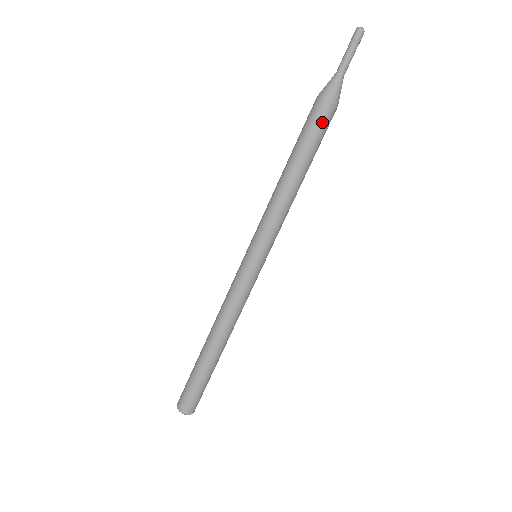
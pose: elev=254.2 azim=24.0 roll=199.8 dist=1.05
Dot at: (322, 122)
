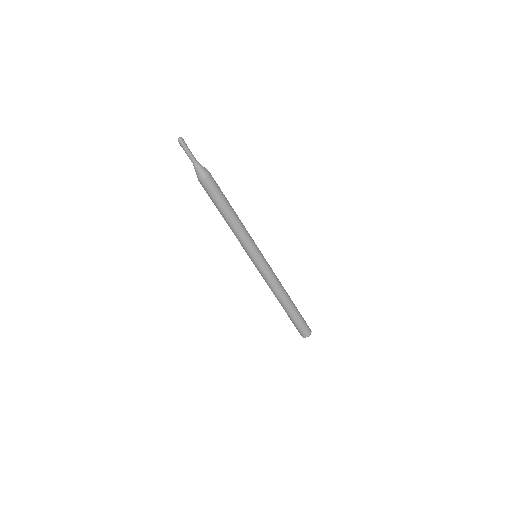
Dot at: (207, 190)
